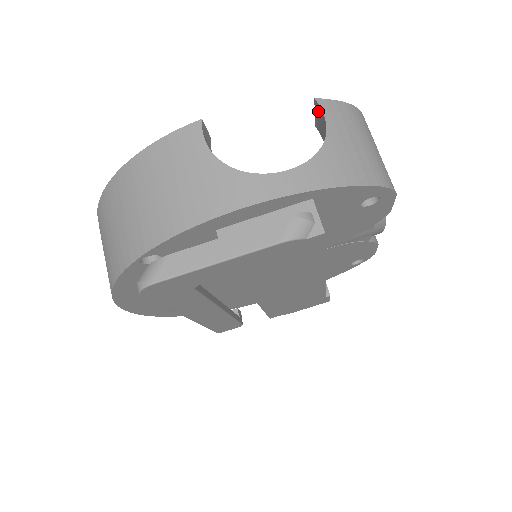
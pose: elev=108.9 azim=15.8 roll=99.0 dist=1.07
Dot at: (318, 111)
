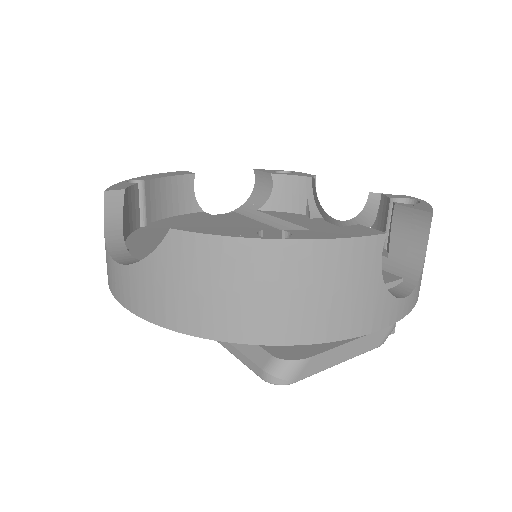
Dot at: (422, 216)
